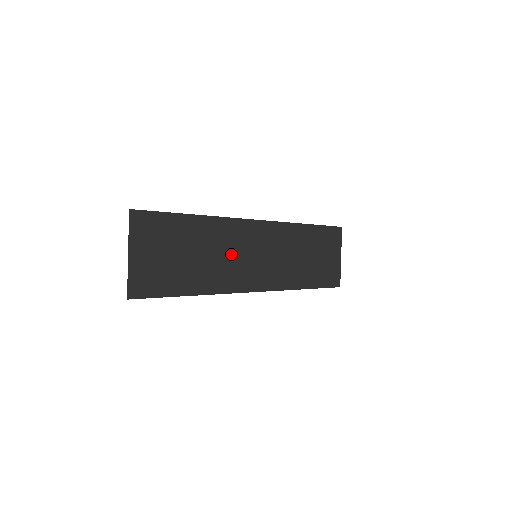
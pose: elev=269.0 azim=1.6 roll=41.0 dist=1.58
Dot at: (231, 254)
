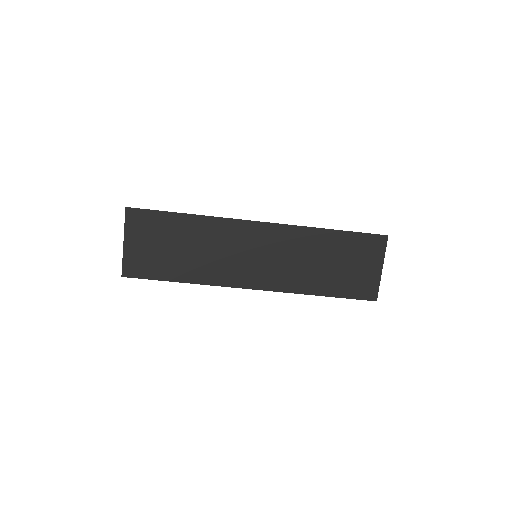
Dot at: (226, 251)
